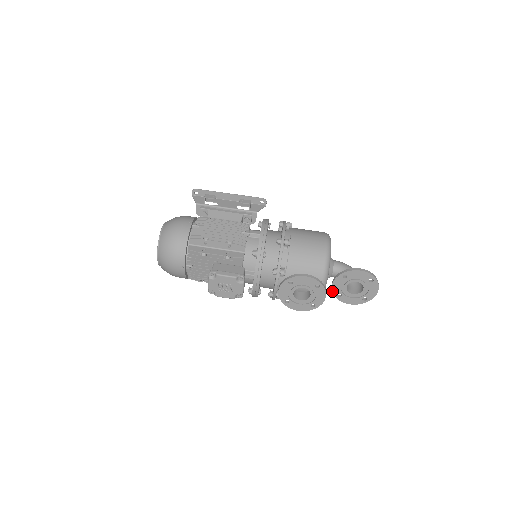
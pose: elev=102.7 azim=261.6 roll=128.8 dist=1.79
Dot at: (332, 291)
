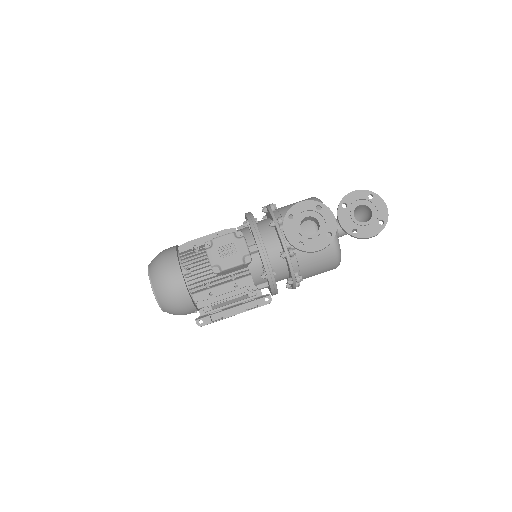
Dot at: (344, 230)
